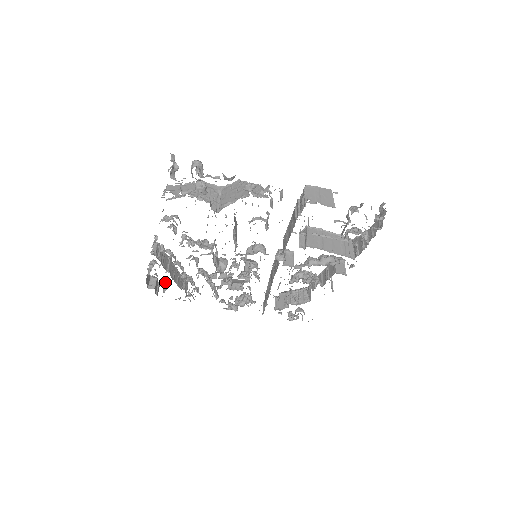
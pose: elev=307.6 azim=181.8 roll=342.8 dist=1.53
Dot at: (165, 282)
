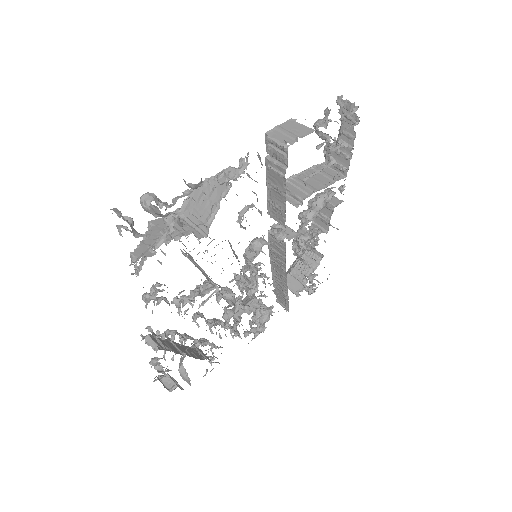
Dot at: (178, 370)
